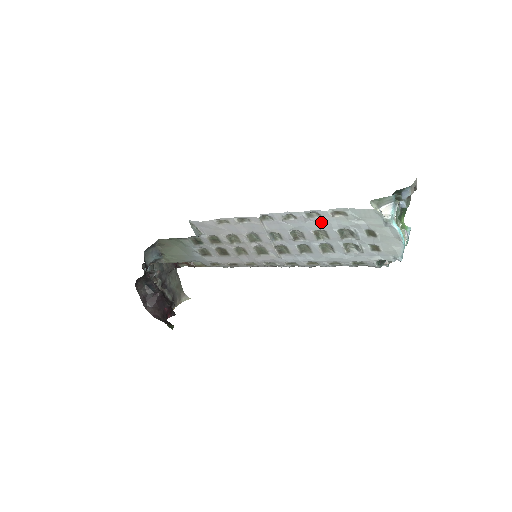
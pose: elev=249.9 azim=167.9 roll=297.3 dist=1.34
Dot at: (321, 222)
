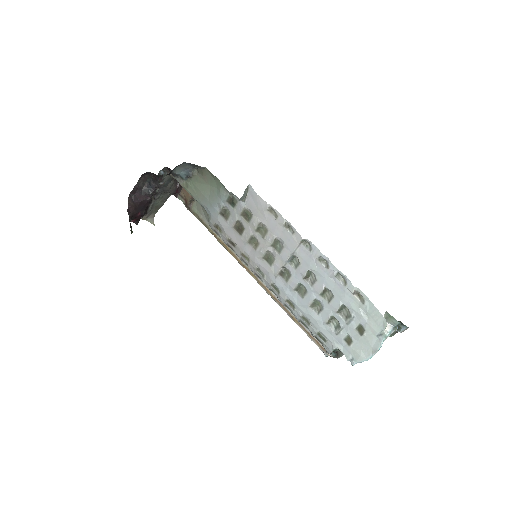
Dot at: (340, 288)
